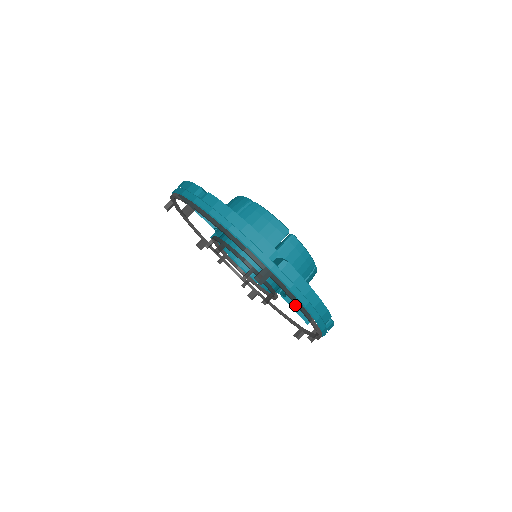
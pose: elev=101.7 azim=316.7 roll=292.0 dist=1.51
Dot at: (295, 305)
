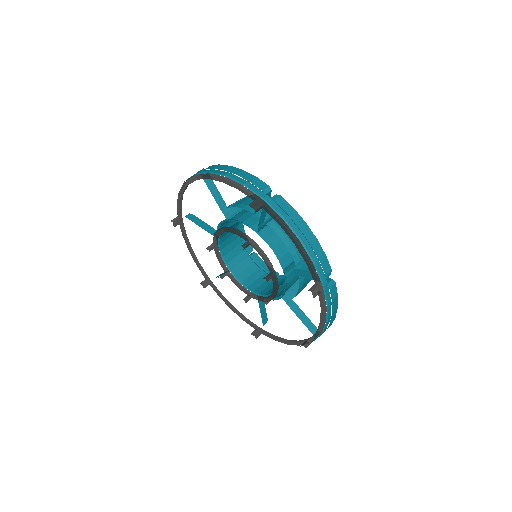
Dot at: (306, 274)
